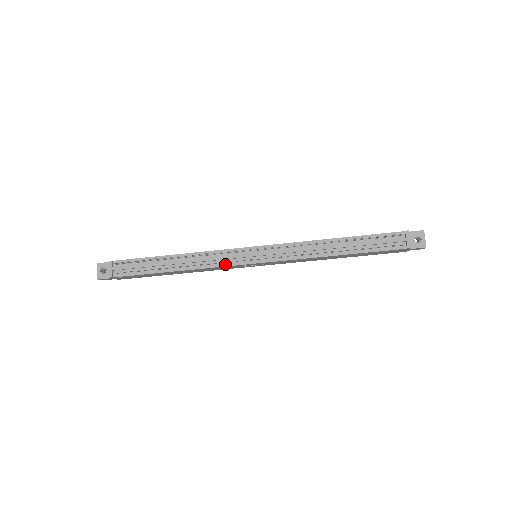
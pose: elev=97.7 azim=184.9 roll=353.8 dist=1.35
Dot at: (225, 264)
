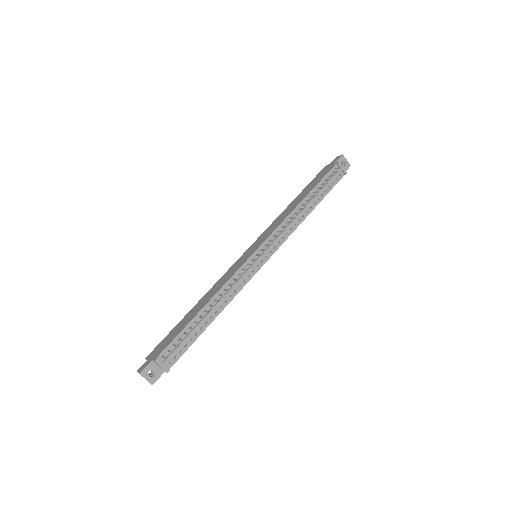
Dot at: (247, 281)
